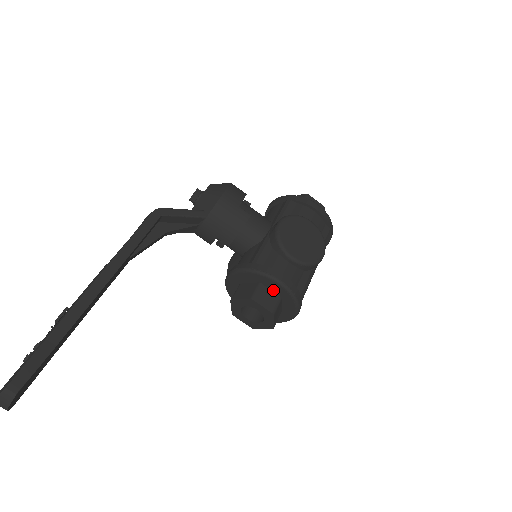
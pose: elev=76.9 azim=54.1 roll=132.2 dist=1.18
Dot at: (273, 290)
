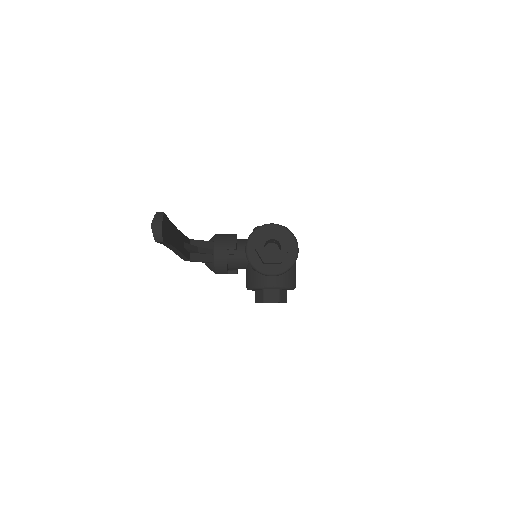
Dot at: occluded
